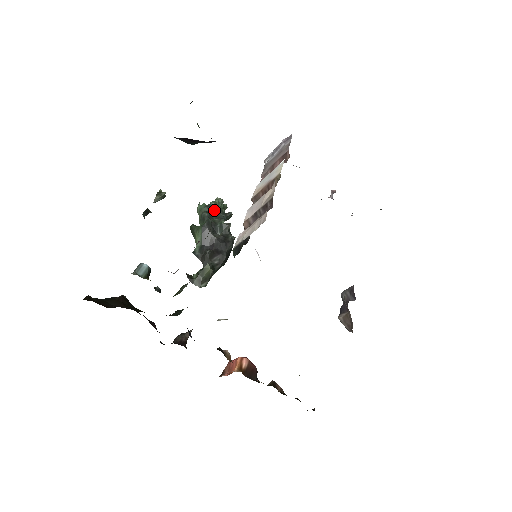
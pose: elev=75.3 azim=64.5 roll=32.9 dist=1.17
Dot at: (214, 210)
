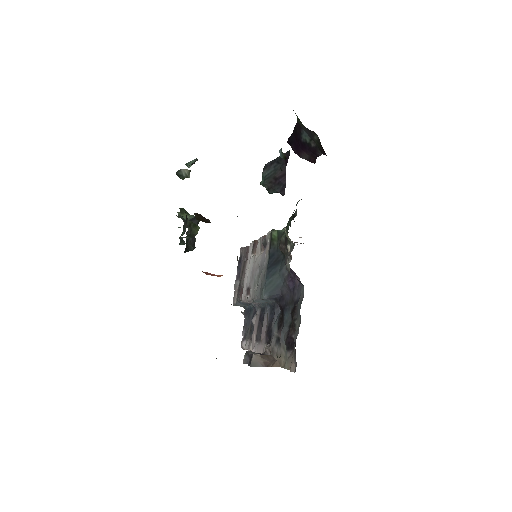
Dot at: occluded
